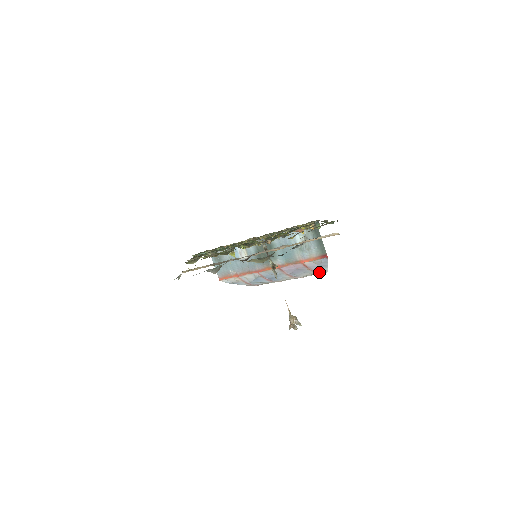
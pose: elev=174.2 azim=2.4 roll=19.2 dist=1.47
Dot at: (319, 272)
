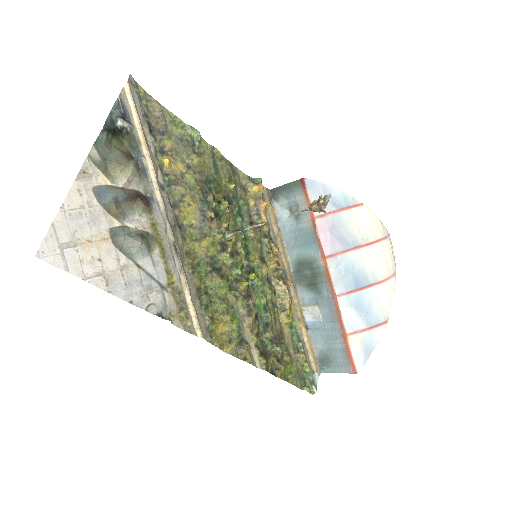
Dot at: (346, 205)
